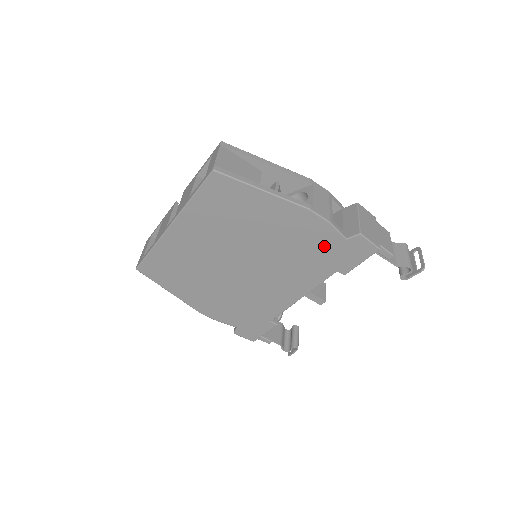
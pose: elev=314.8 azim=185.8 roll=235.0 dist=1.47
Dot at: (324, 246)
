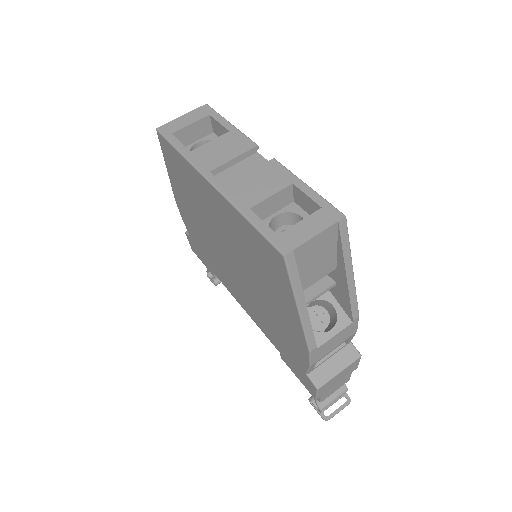
Dot at: (290, 350)
